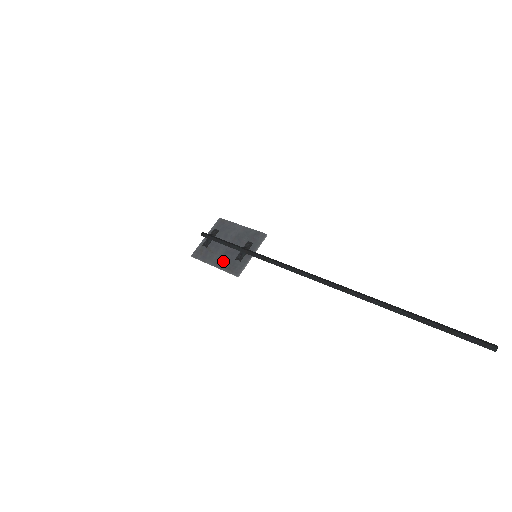
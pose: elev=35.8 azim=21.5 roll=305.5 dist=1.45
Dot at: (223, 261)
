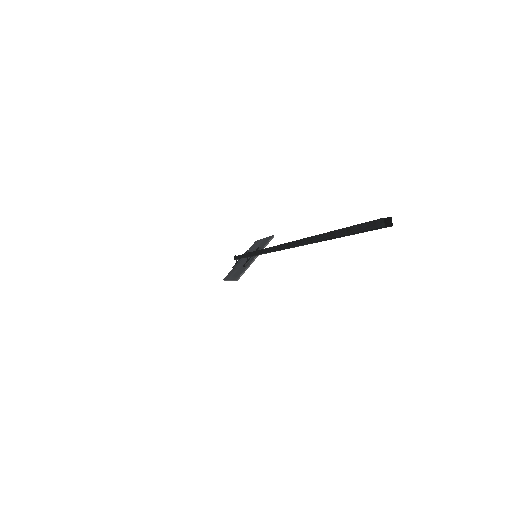
Dot at: (236, 273)
